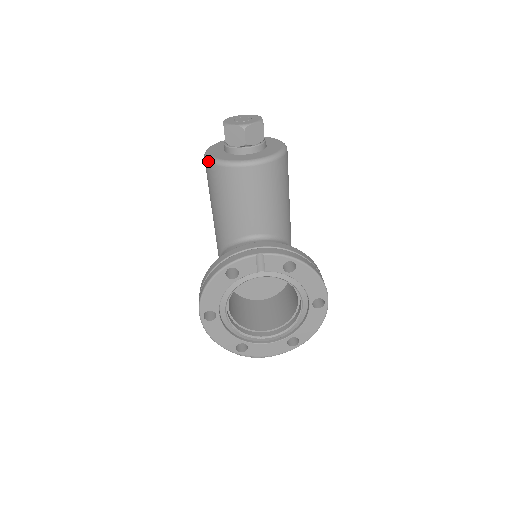
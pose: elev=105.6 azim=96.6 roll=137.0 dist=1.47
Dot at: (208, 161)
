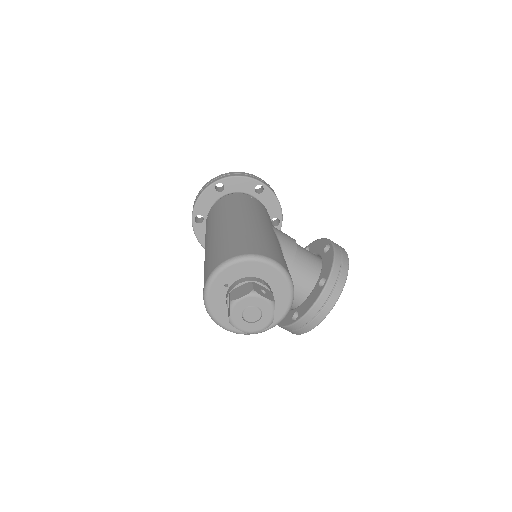
Dot at: occluded
